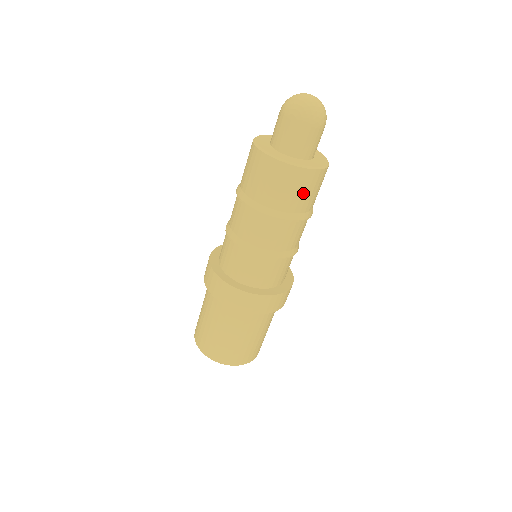
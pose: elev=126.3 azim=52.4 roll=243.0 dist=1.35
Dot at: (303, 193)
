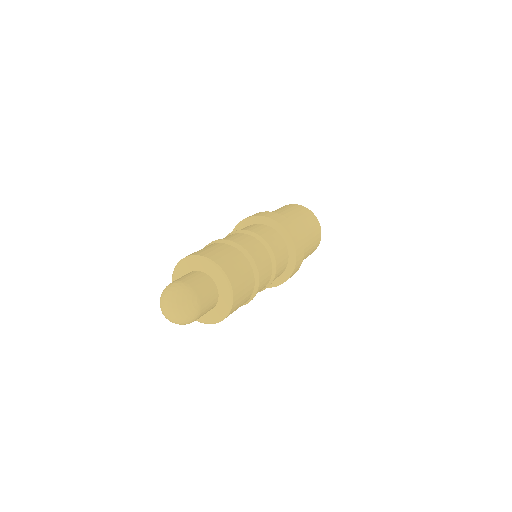
Dot at: occluded
